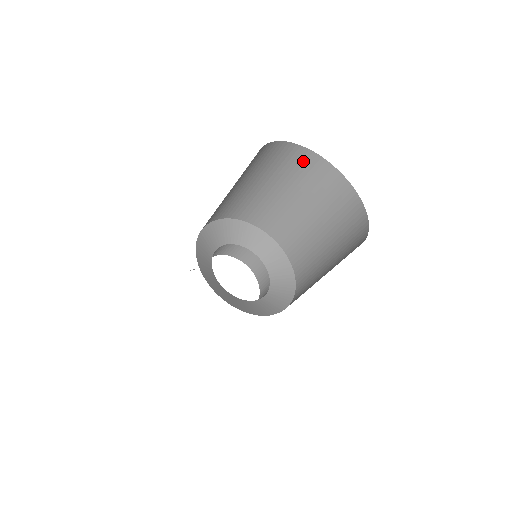
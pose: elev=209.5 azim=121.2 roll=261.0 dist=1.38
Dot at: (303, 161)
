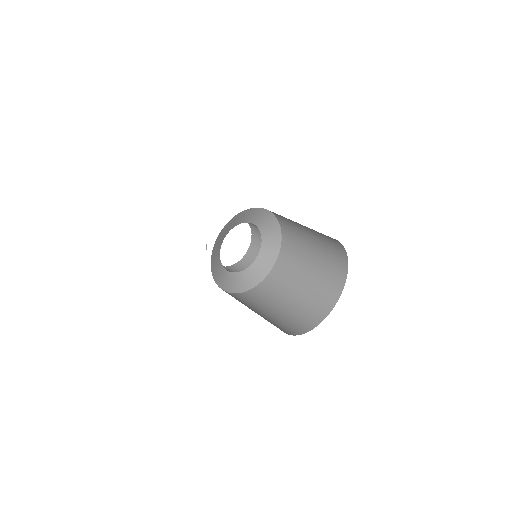
Dot at: occluded
